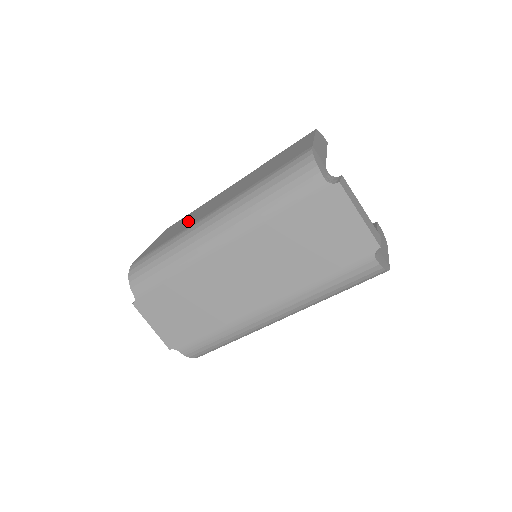
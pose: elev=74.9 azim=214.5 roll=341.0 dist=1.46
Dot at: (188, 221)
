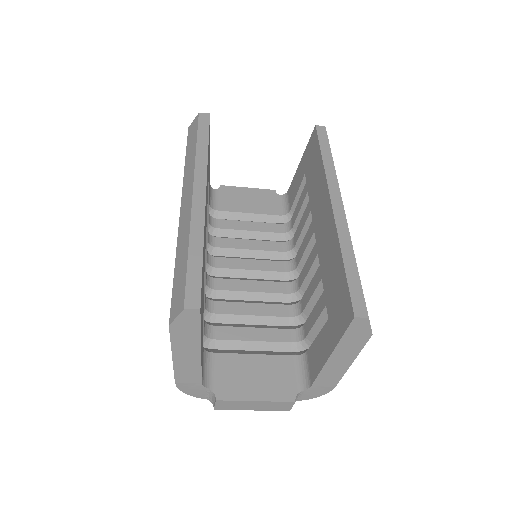
Dot at: occluded
